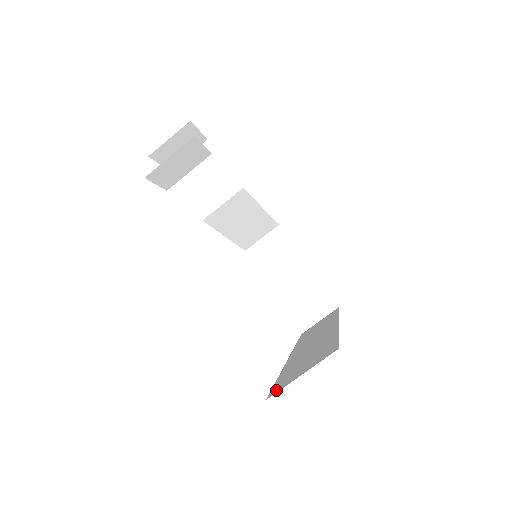
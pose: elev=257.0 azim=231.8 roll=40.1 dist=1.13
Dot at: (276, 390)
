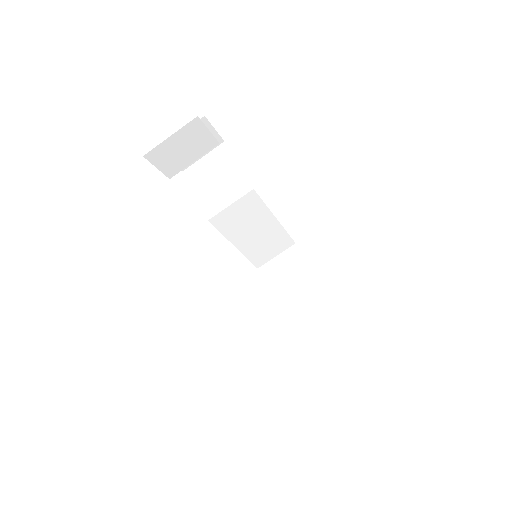
Dot at: occluded
